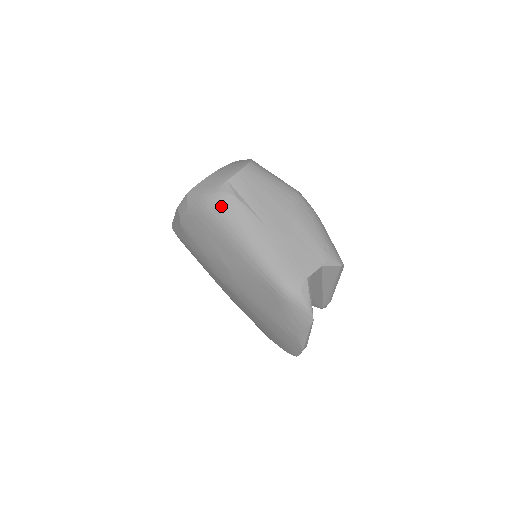
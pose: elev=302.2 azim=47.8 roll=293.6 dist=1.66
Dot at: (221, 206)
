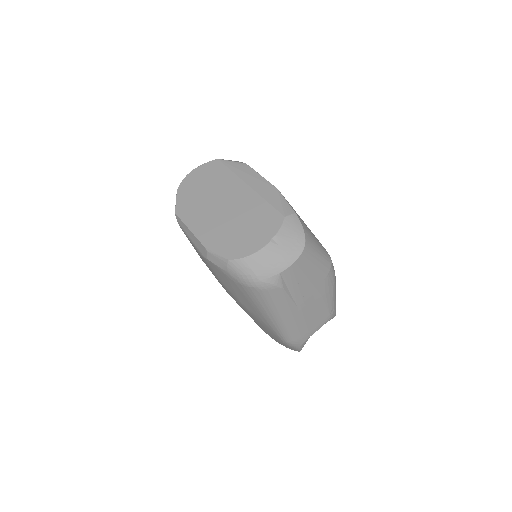
Dot at: (266, 294)
